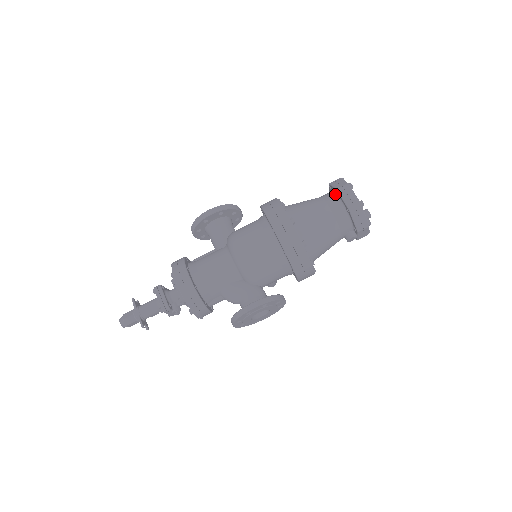
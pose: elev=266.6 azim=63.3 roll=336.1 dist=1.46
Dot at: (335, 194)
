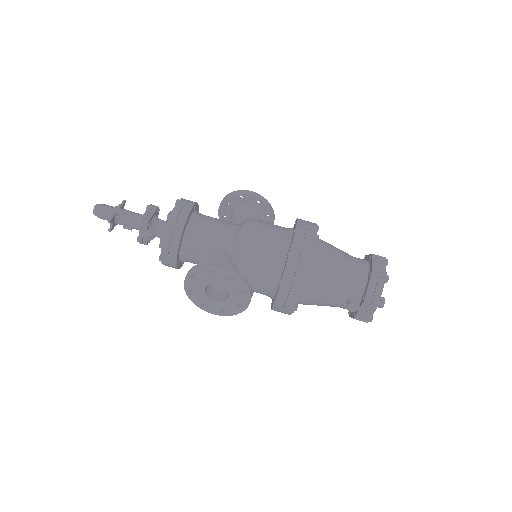
Dot at: (367, 260)
